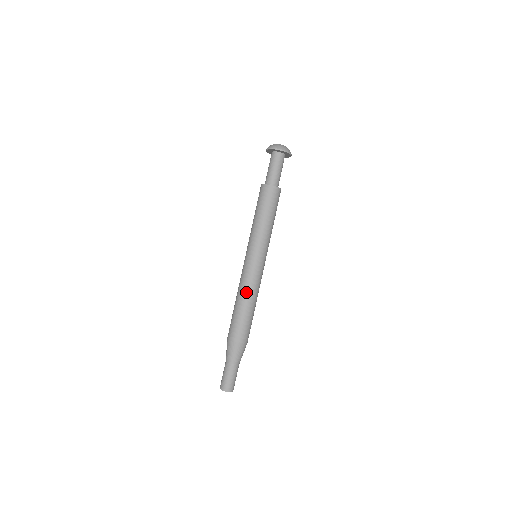
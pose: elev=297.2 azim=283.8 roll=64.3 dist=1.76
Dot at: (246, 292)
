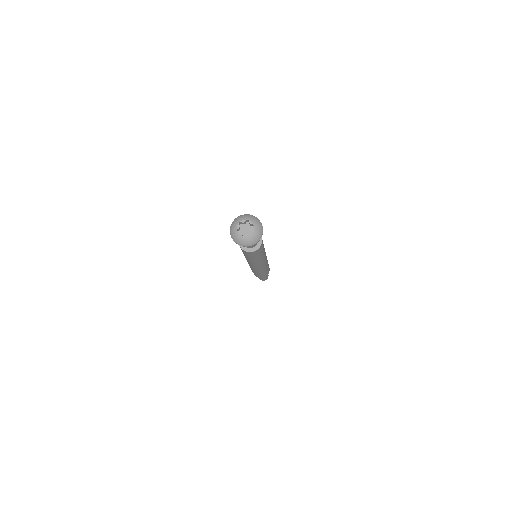
Dot at: (260, 271)
